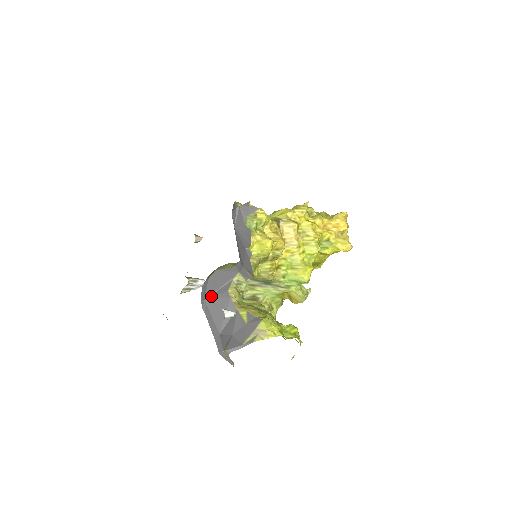
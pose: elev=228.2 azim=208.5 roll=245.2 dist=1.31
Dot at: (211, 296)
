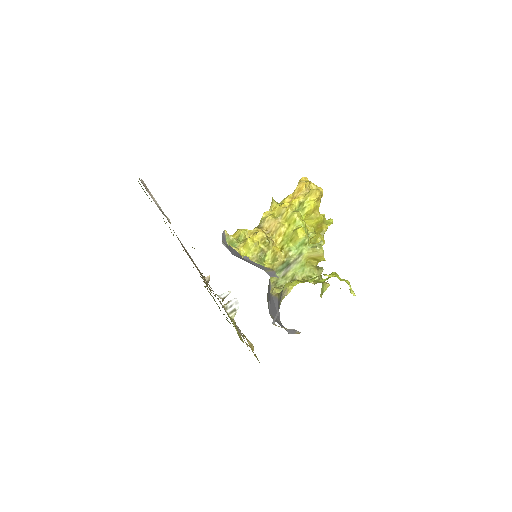
Dot at: (269, 307)
